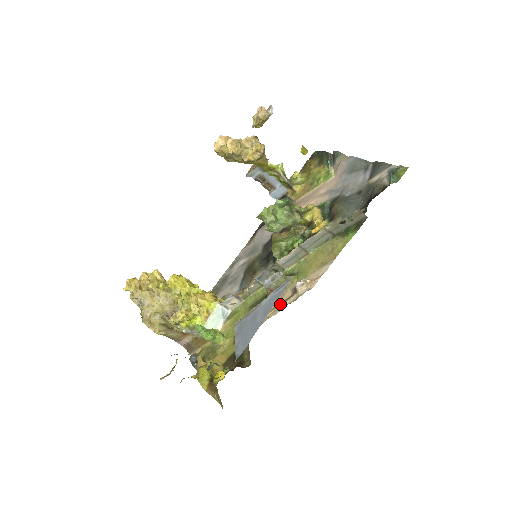
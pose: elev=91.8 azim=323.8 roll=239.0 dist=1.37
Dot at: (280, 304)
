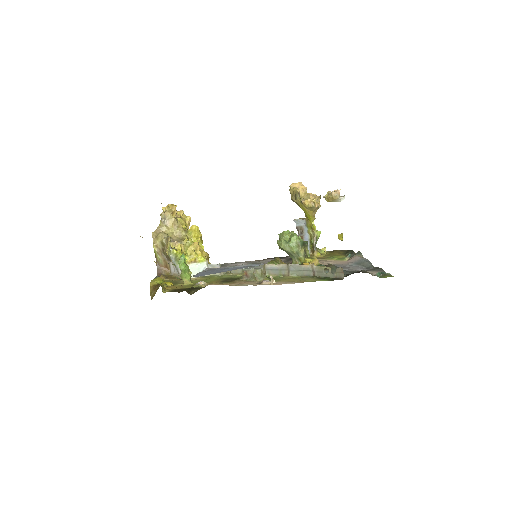
Dot at: (244, 283)
